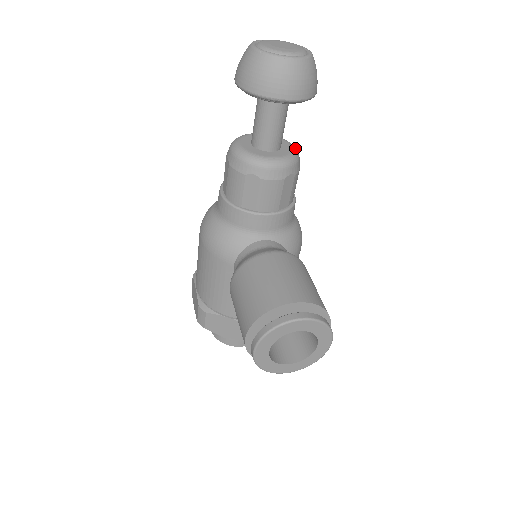
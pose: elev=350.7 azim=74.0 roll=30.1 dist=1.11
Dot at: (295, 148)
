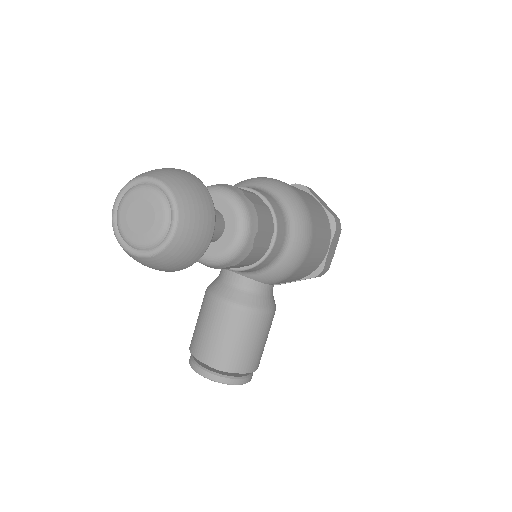
Dot at: (240, 238)
